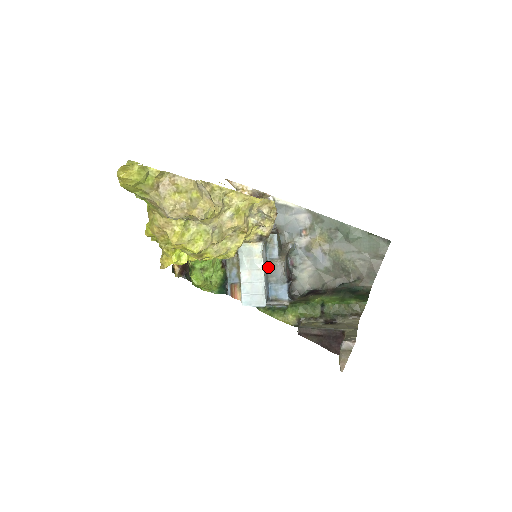
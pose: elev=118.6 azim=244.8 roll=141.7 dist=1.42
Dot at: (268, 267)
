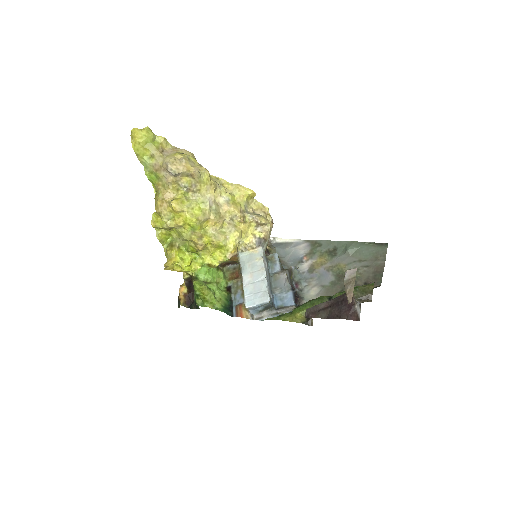
Dot at: (271, 280)
